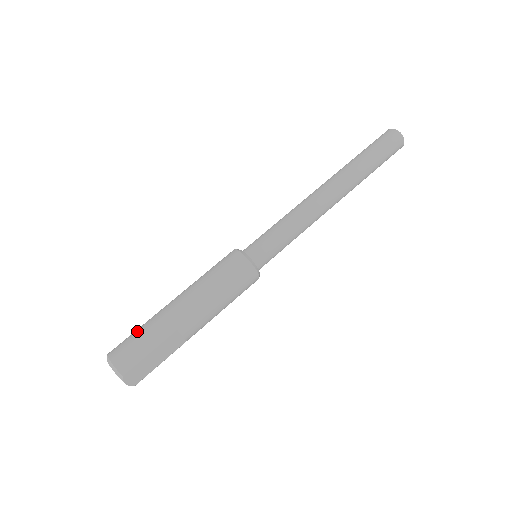
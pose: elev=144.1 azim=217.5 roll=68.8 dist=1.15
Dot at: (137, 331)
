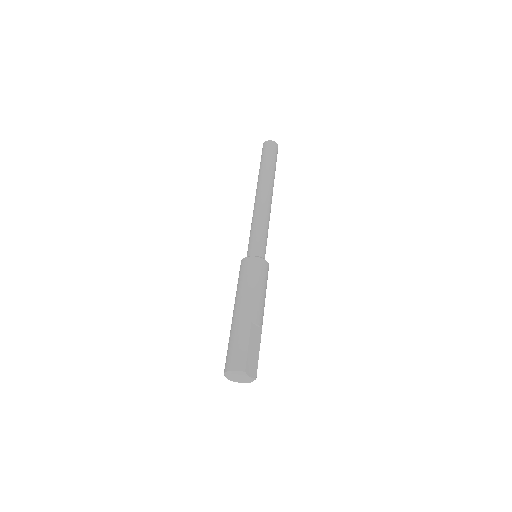
Dot at: (229, 345)
